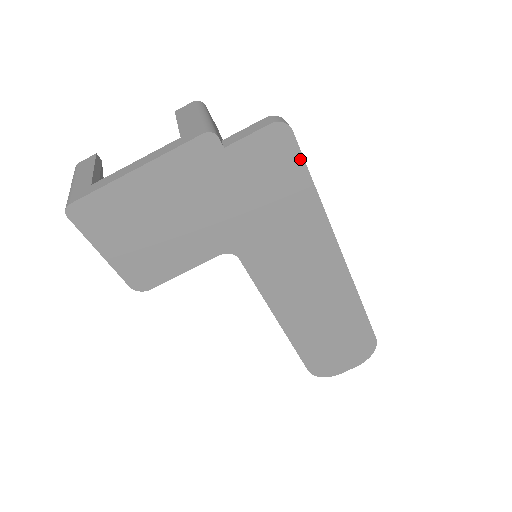
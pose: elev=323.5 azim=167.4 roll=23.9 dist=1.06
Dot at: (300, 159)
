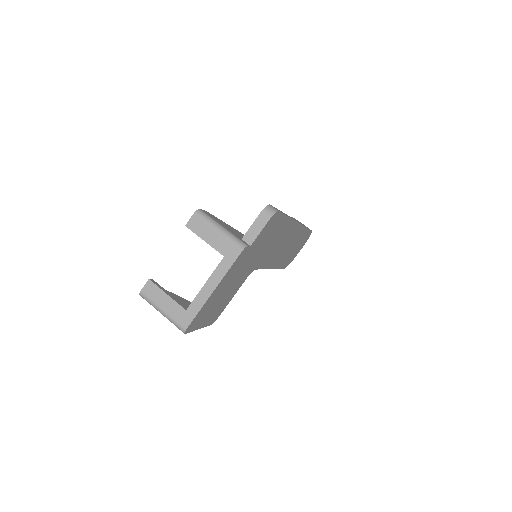
Dot at: (282, 215)
